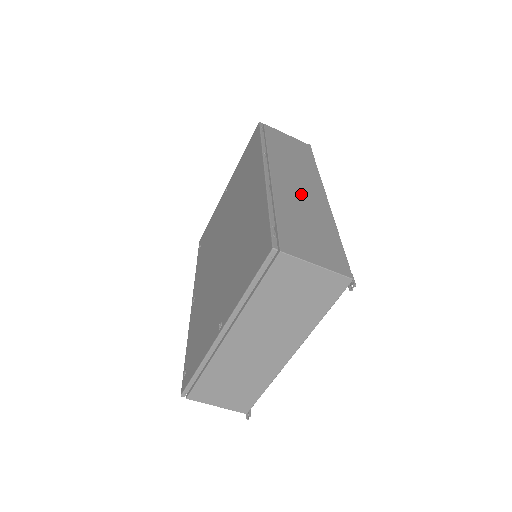
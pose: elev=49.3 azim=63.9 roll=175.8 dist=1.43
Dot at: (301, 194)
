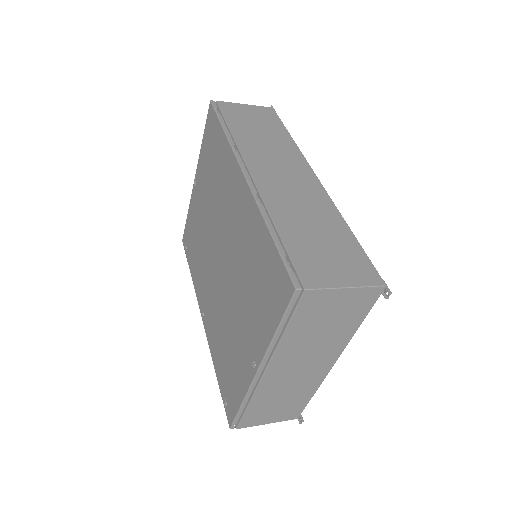
Dot at: (292, 189)
